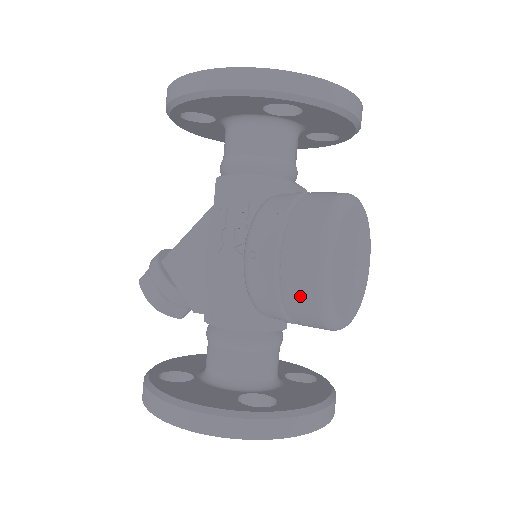
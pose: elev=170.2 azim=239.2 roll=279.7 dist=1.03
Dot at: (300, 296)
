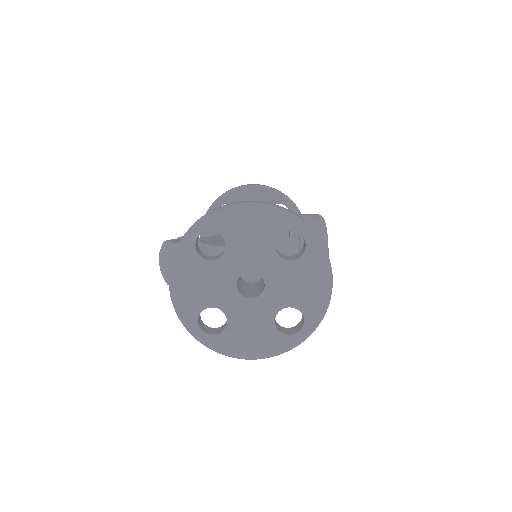
Dot at: (310, 222)
